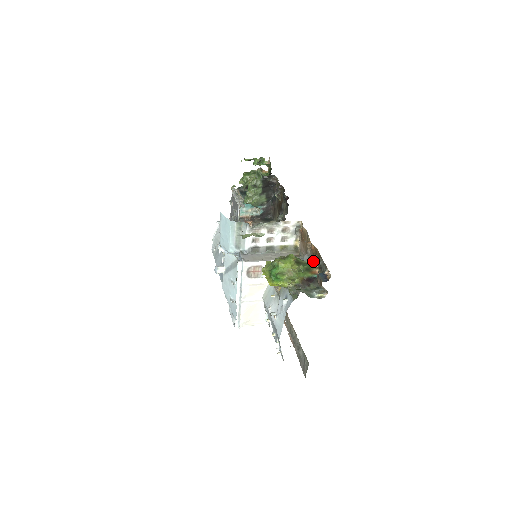
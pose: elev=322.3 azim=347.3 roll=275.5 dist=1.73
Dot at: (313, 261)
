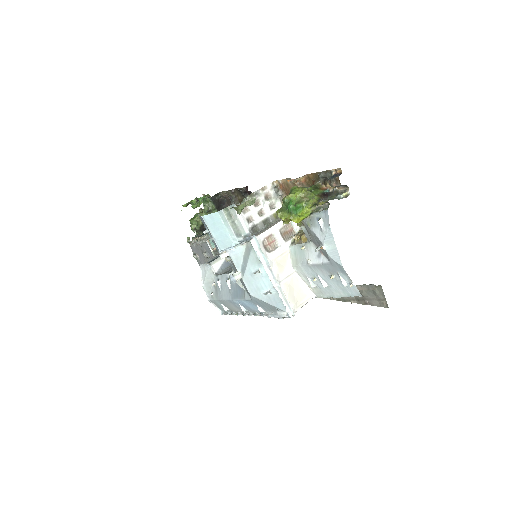
Dot at: (314, 183)
